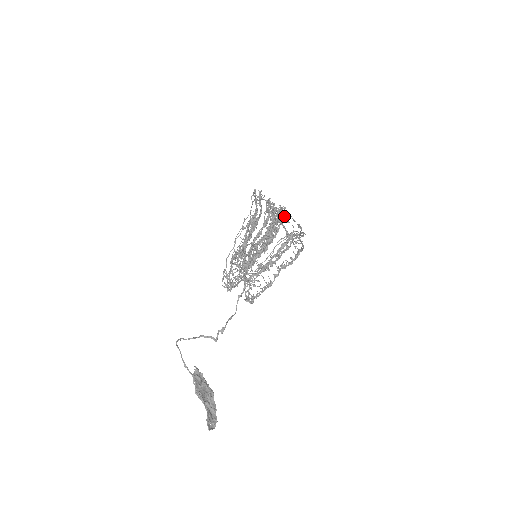
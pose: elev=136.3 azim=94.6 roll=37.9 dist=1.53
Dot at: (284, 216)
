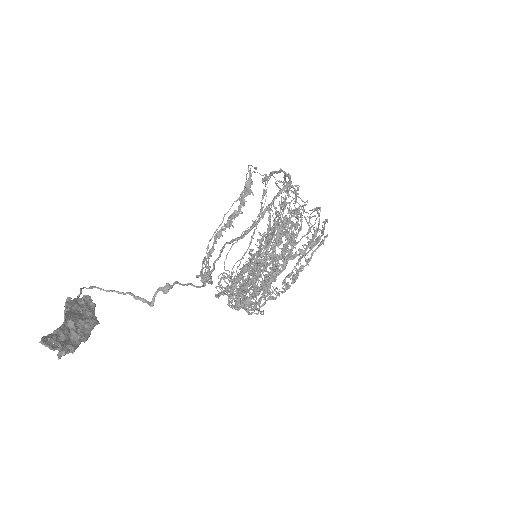
Dot at: (295, 191)
